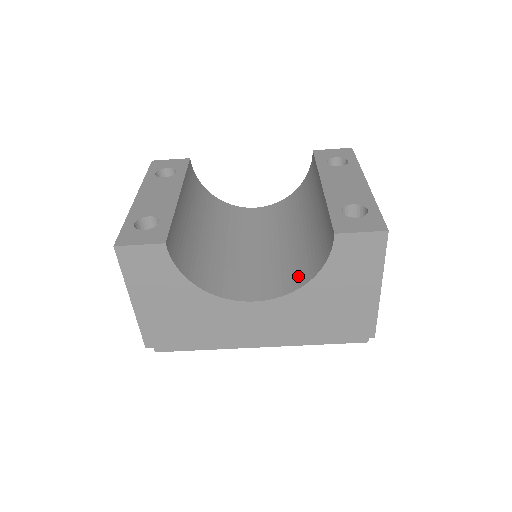
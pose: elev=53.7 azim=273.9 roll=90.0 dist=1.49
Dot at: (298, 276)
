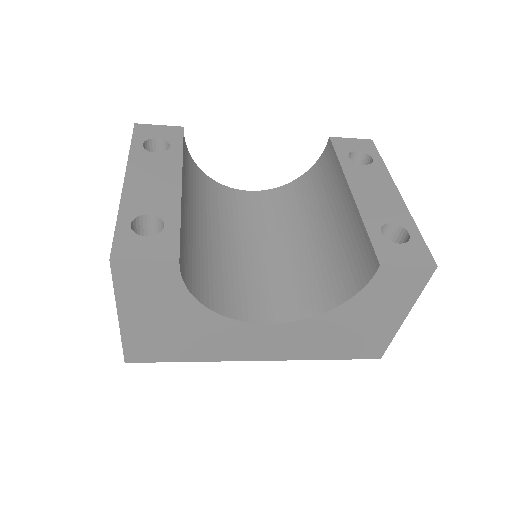
Dot at: (318, 297)
